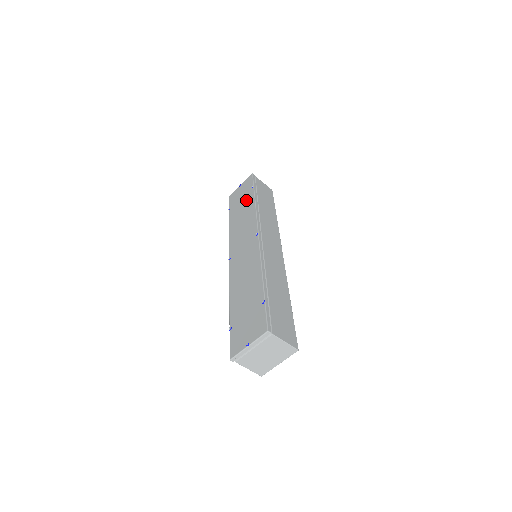
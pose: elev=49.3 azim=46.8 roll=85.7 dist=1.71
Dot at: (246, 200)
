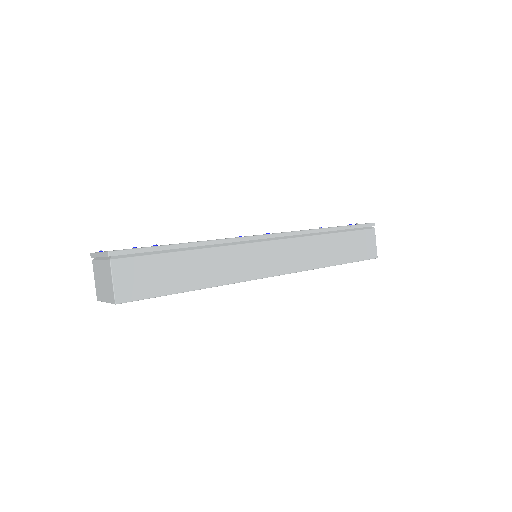
Dot at: occluded
